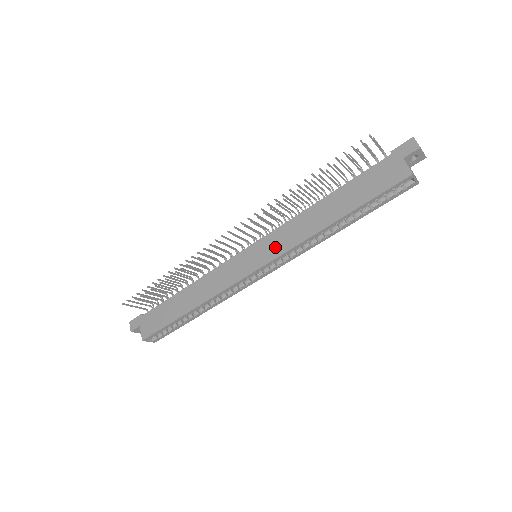
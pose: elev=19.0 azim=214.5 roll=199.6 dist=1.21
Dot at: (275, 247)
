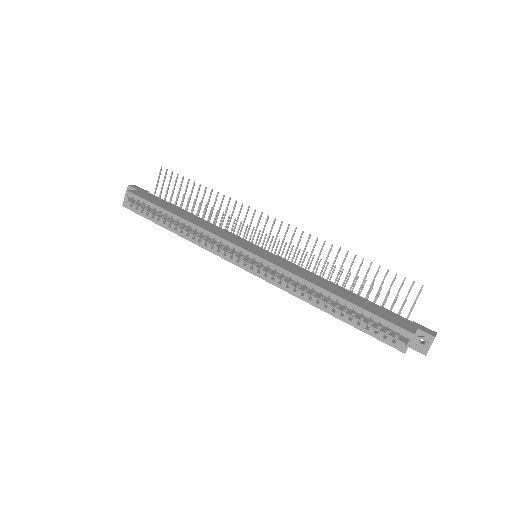
Dot at: (278, 261)
